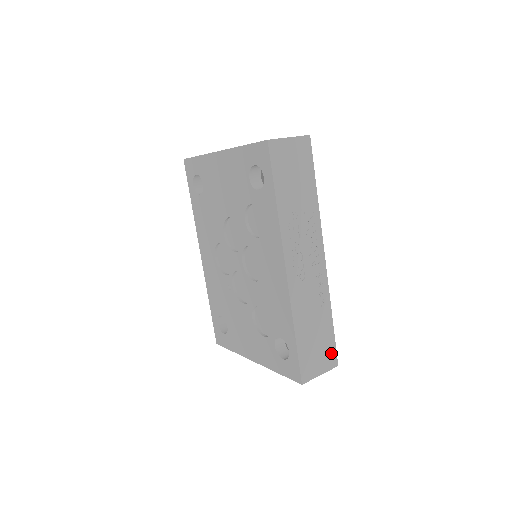
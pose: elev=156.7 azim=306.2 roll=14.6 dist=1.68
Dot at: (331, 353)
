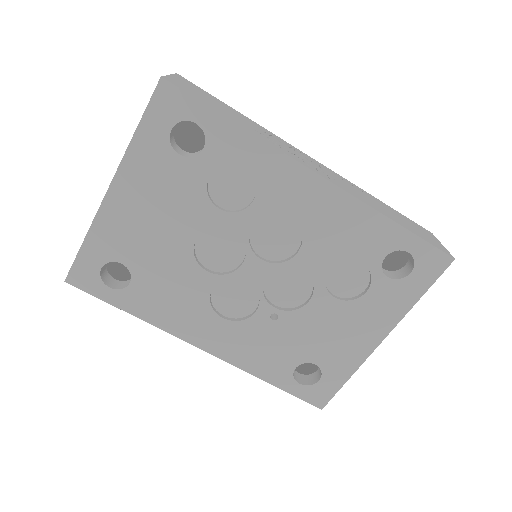
Dot at: (418, 226)
